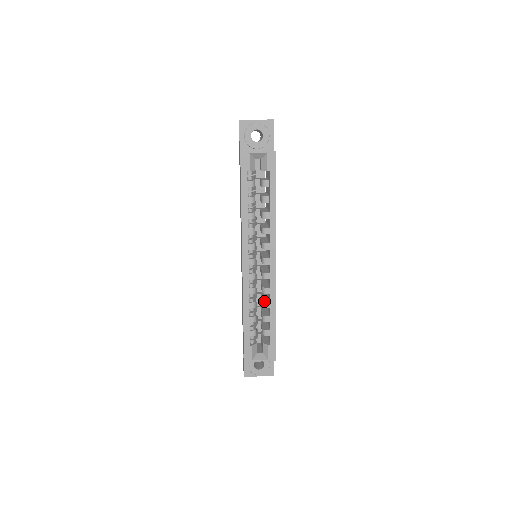
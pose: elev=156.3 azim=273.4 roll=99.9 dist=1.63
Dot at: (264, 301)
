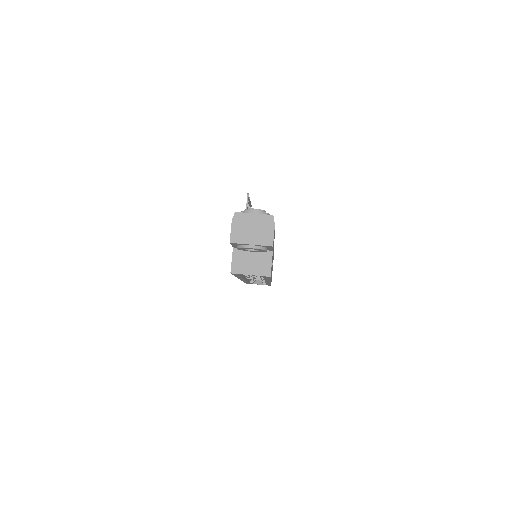
Dot at: occluded
